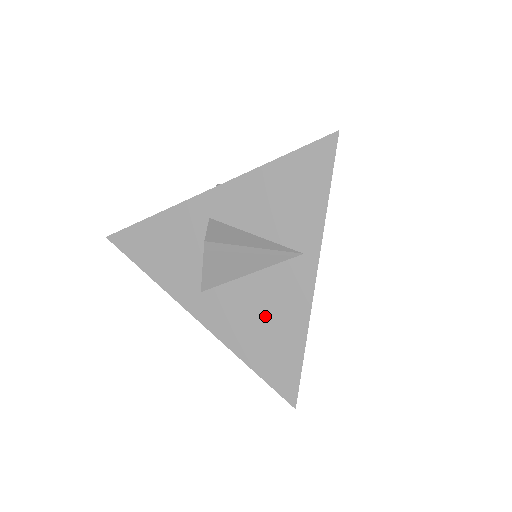
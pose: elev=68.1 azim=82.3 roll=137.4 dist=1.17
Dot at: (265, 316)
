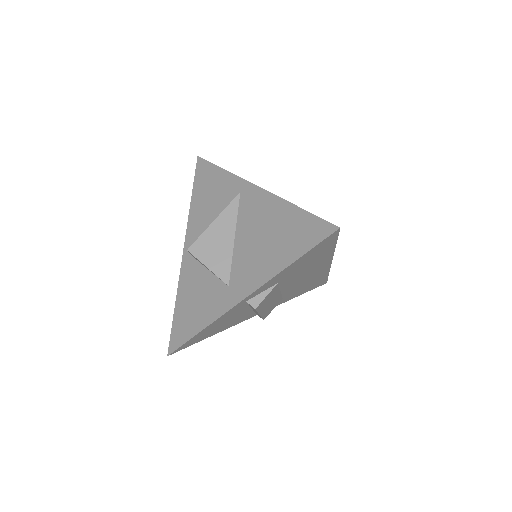
Dot at: (263, 234)
